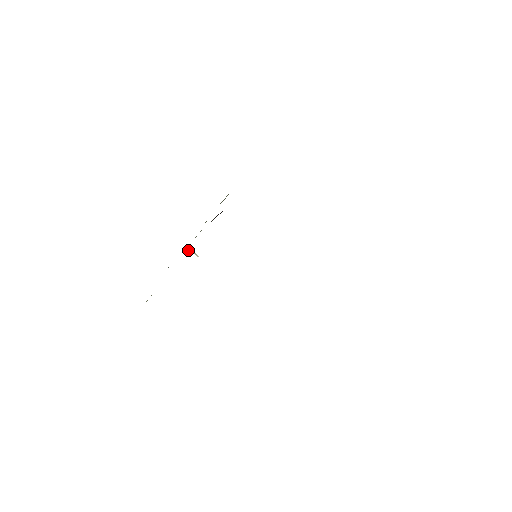
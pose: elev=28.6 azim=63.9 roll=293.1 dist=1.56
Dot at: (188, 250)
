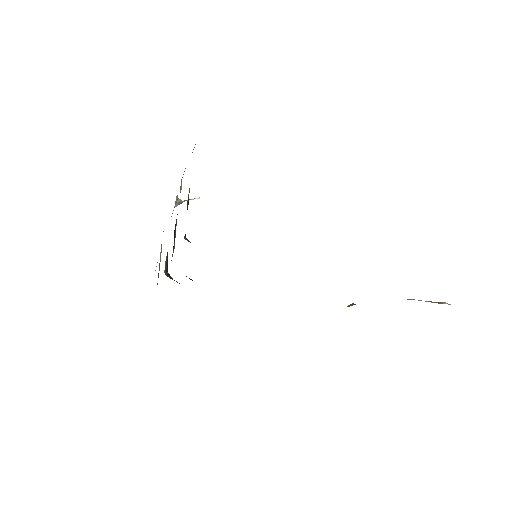
Dot at: (179, 203)
